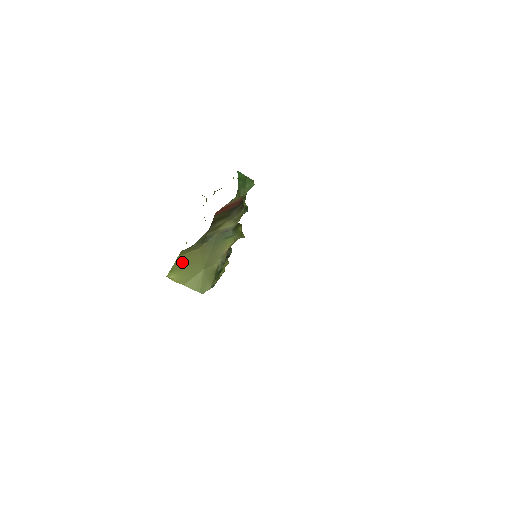
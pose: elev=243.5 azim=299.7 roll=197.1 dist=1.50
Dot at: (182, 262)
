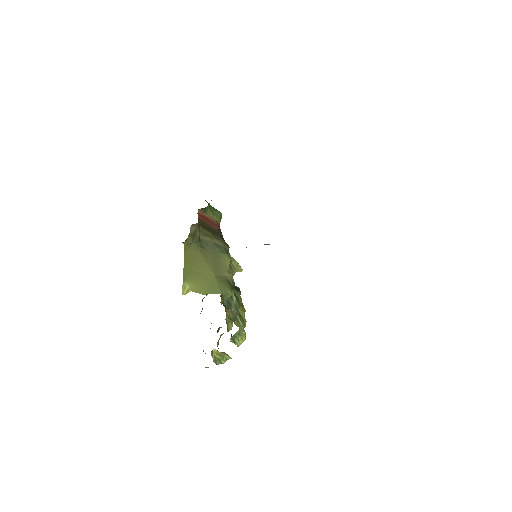
Dot at: (190, 270)
